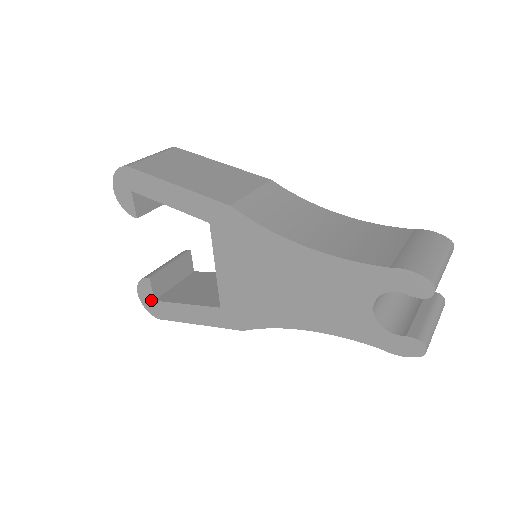
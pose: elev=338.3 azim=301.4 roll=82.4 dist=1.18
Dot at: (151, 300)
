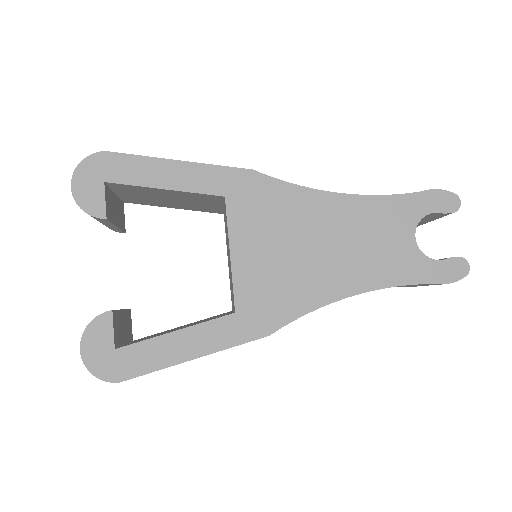
Dot at: (108, 351)
